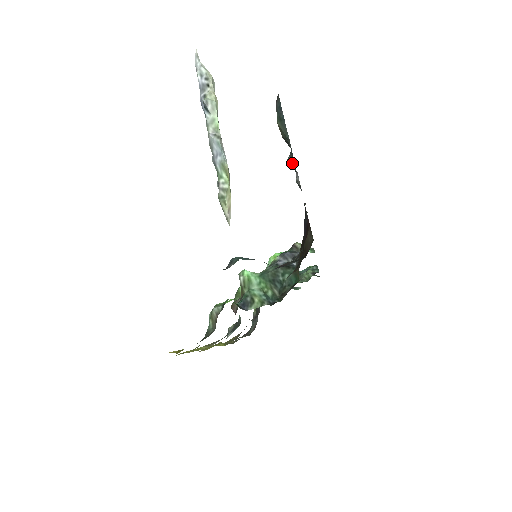
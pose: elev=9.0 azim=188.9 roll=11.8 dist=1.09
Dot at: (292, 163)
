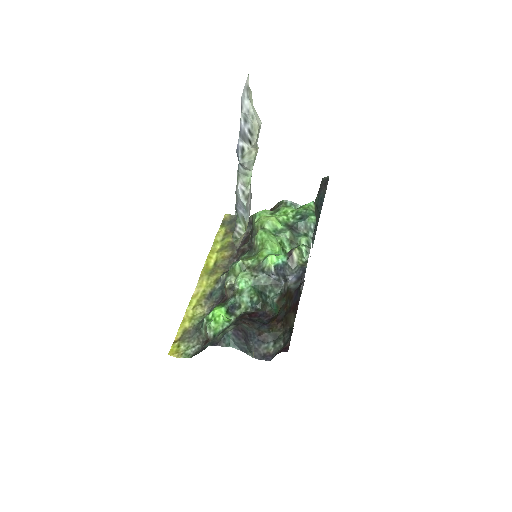
Dot at: occluded
